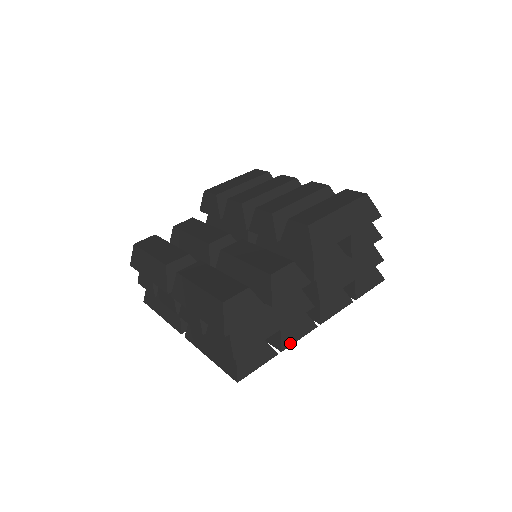
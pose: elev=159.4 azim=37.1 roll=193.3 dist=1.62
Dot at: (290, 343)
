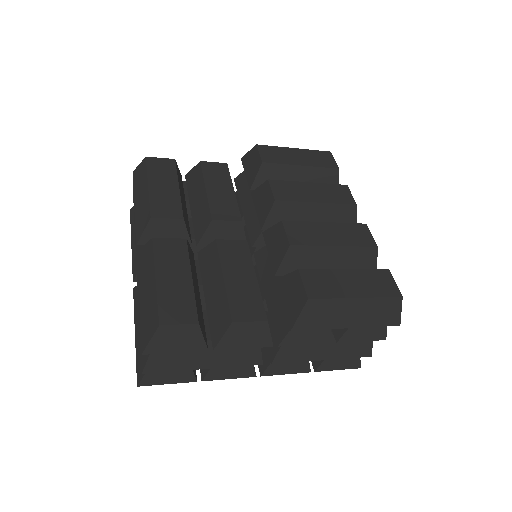
Dot at: (216, 378)
